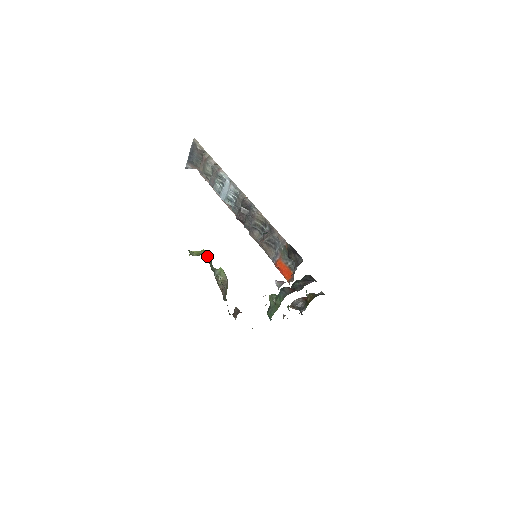
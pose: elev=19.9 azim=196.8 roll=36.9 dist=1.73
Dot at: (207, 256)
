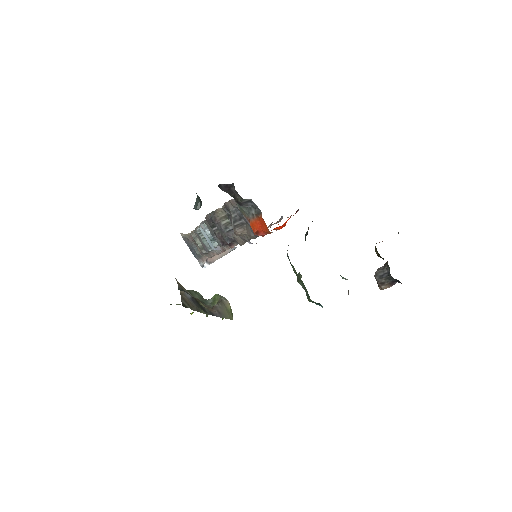
Dot at: occluded
